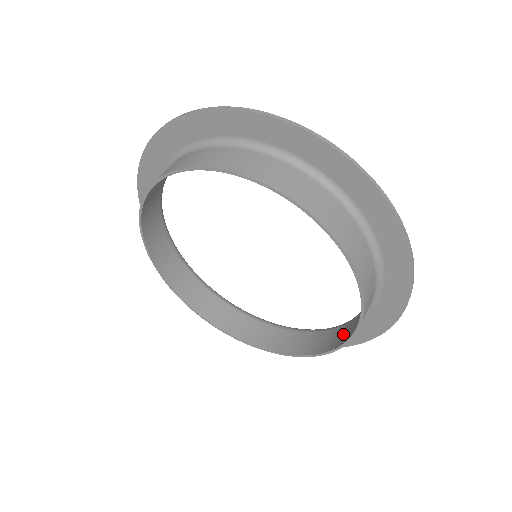
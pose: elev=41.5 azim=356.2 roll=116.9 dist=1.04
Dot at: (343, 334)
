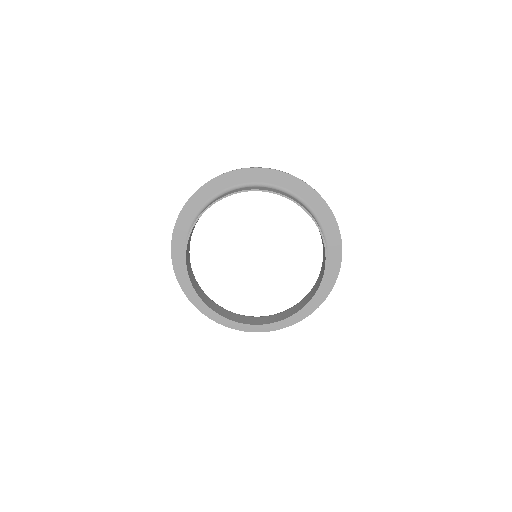
Dot at: (311, 294)
